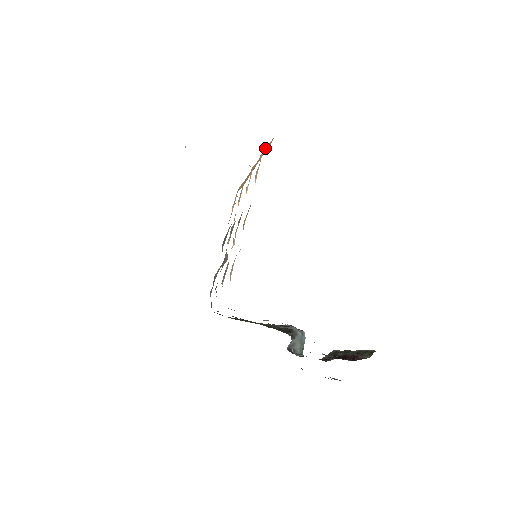
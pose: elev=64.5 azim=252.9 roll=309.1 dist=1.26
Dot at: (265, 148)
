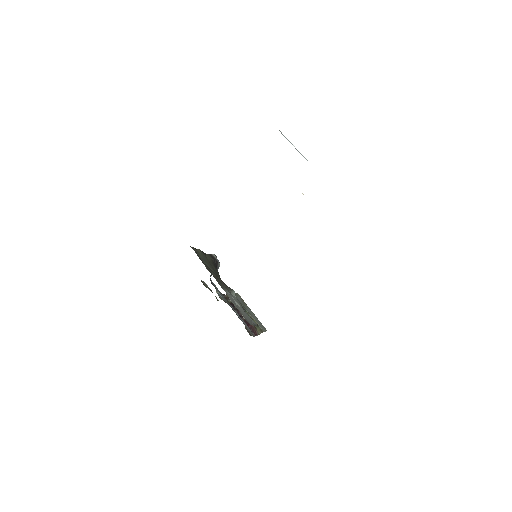
Dot at: occluded
